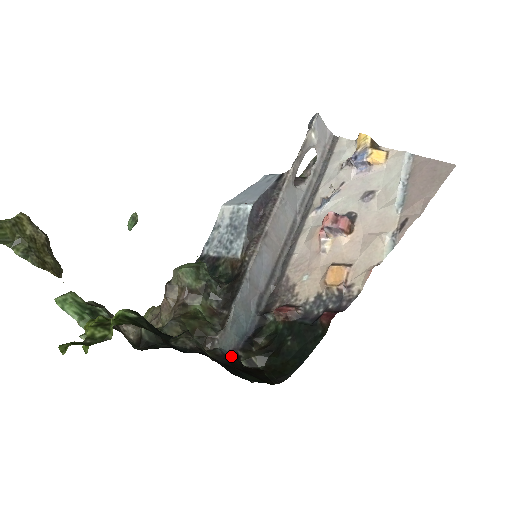
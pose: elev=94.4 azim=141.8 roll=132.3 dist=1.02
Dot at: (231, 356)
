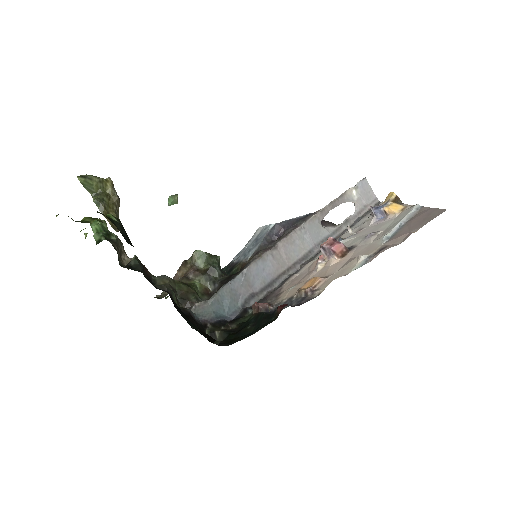
Dot at: (199, 322)
